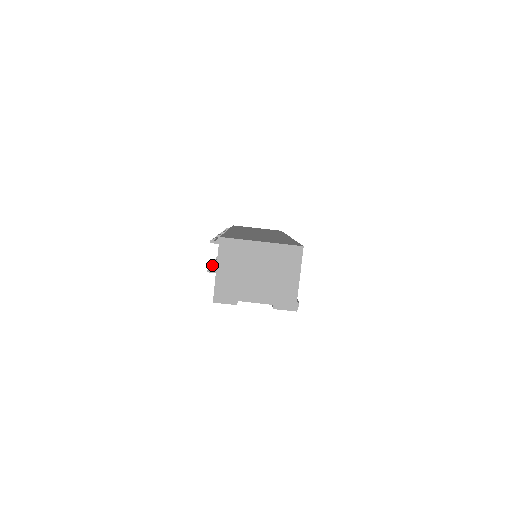
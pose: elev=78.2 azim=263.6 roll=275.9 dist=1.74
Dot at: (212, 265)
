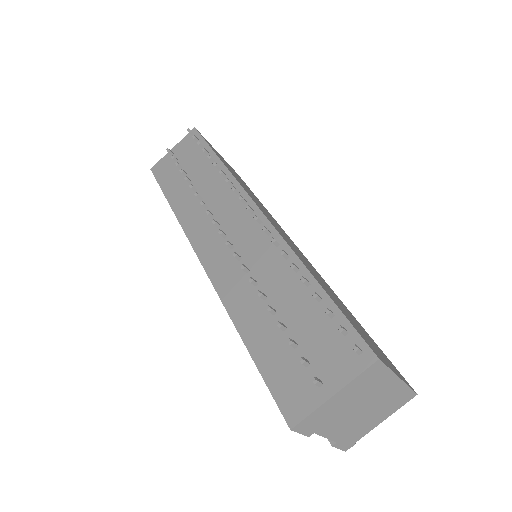
Dot at: (280, 325)
